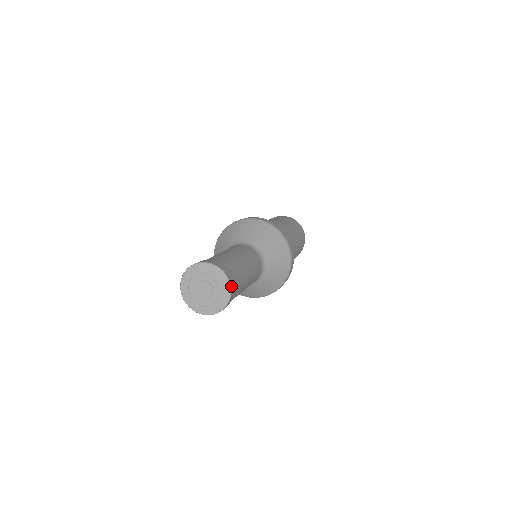
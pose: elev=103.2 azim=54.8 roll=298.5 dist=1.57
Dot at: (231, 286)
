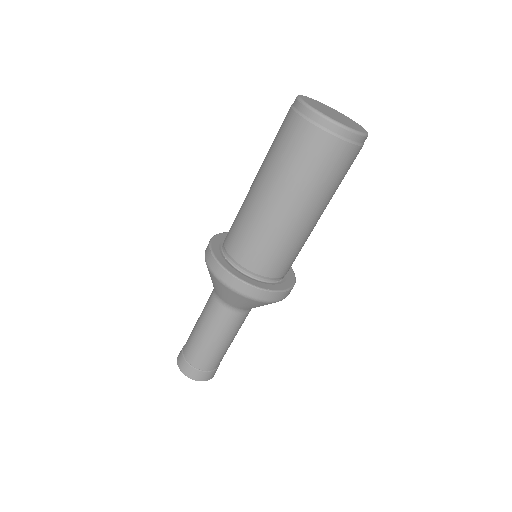
Dot at: (211, 378)
